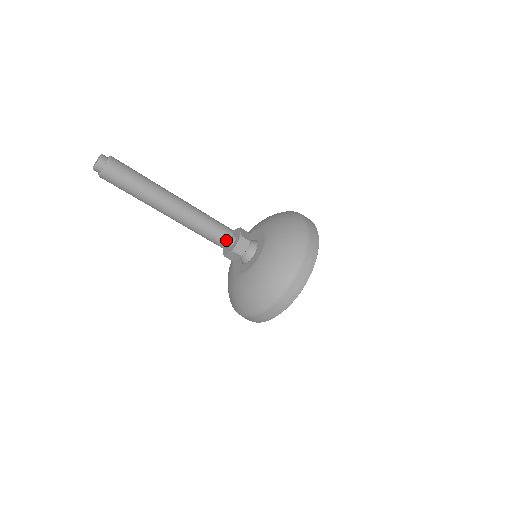
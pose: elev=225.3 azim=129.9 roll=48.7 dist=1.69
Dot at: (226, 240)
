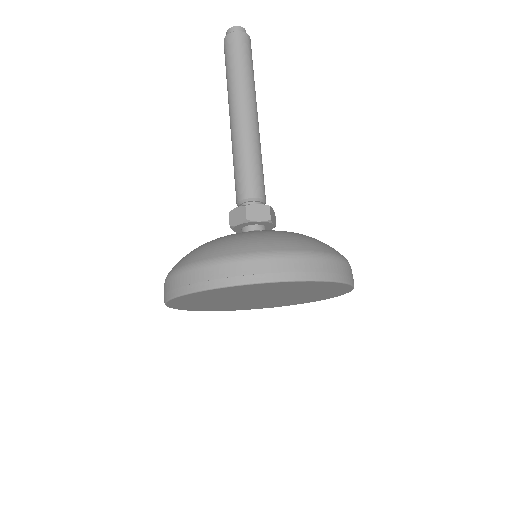
Dot at: (251, 193)
